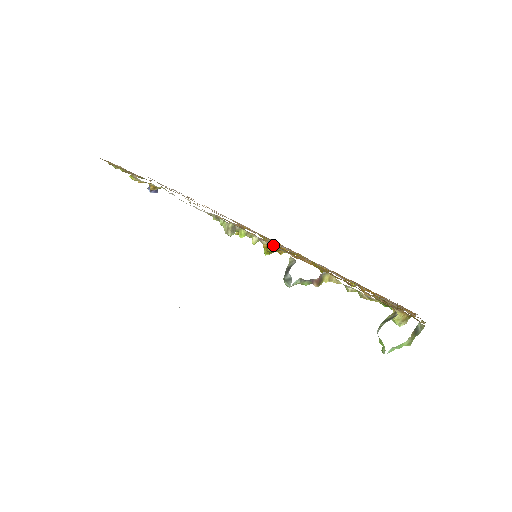
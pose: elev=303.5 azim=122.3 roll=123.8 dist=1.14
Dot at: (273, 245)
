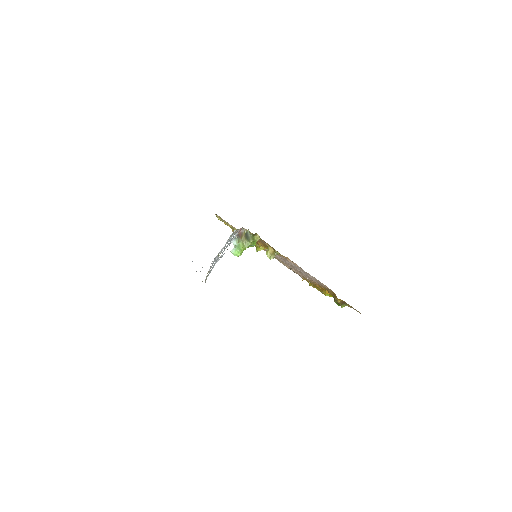
Dot at: occluded
